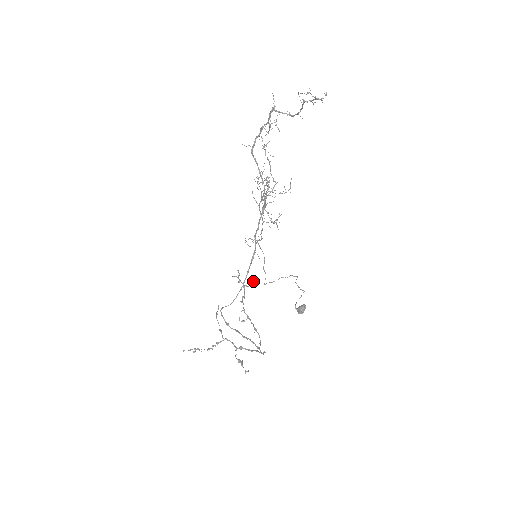
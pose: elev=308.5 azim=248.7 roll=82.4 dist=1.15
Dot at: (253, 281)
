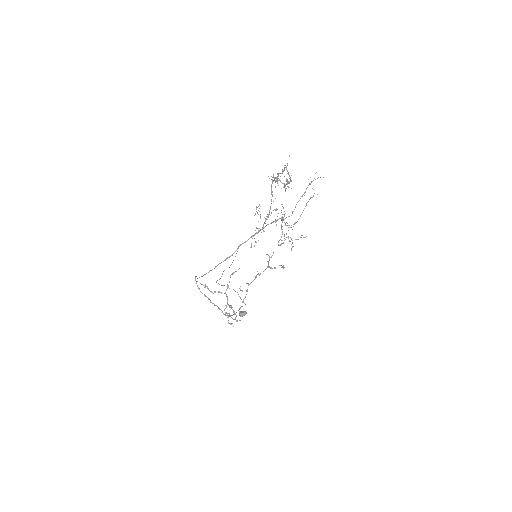
Dot at: occluded
